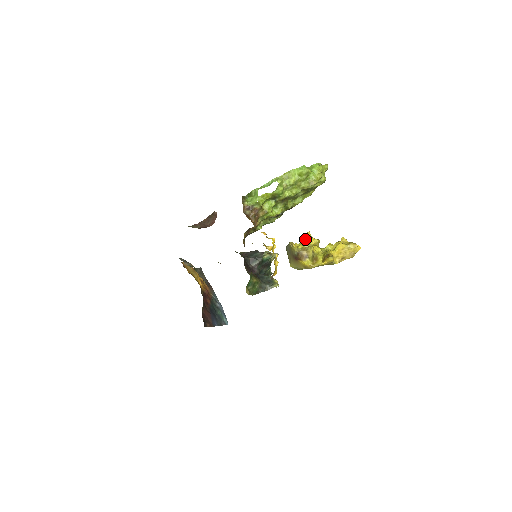
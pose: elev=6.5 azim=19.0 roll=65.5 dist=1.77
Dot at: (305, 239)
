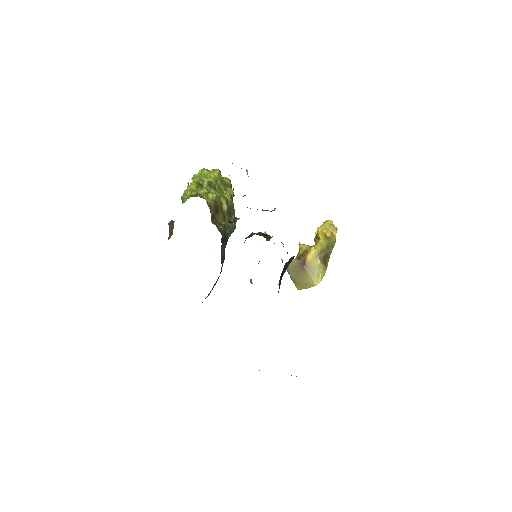
Dot at: occluded
